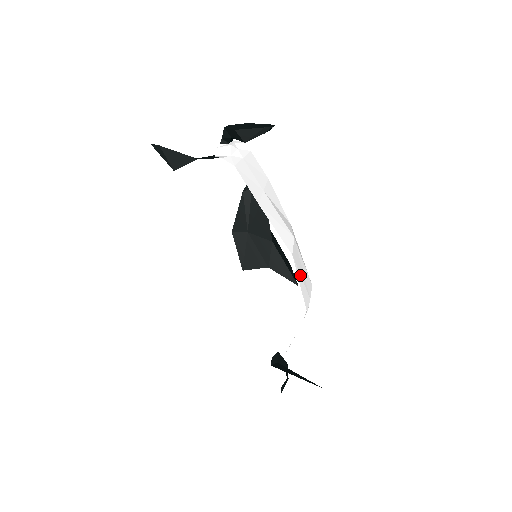
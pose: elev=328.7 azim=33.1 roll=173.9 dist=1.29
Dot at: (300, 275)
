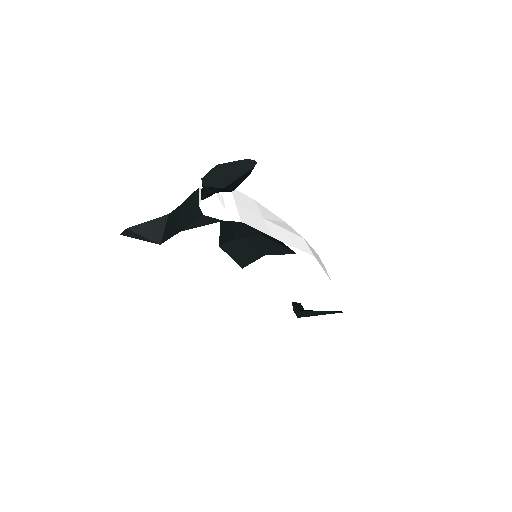
Dot at: (319, 262)
